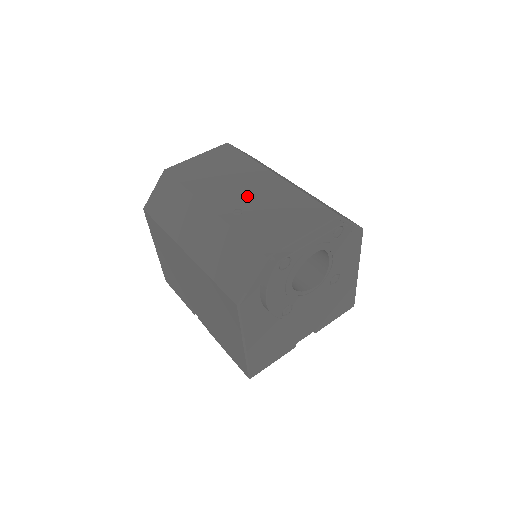
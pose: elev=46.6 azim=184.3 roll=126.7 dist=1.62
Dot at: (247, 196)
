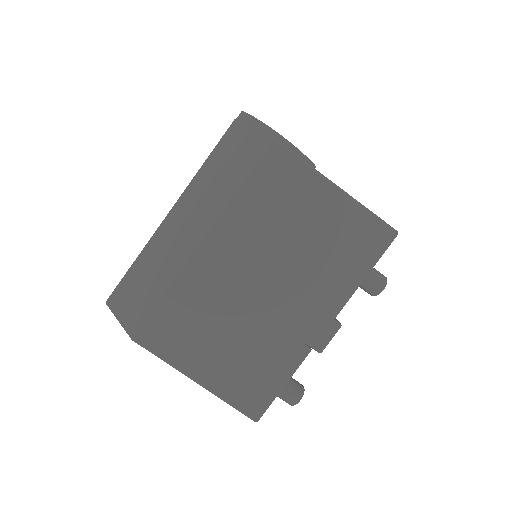
Dot at: occluded
